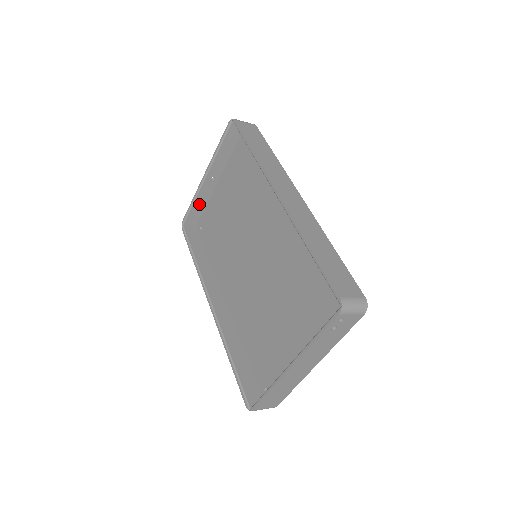
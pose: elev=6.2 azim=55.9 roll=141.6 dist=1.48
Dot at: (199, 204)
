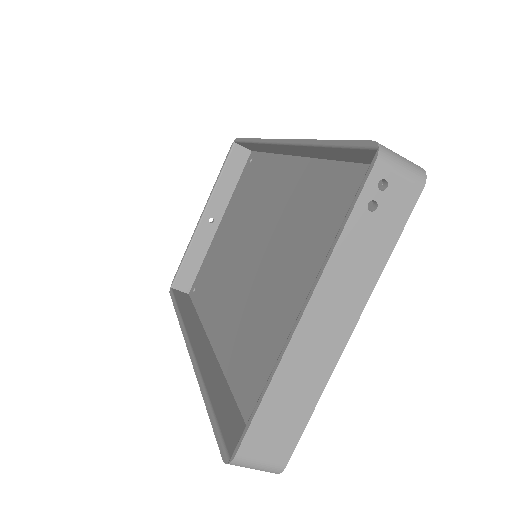
Dot at: (194, 257)
